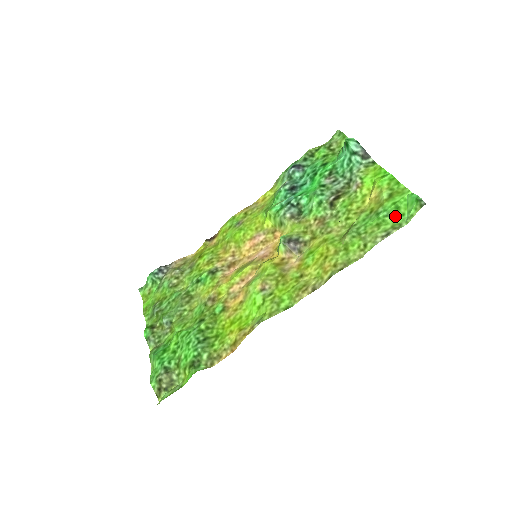
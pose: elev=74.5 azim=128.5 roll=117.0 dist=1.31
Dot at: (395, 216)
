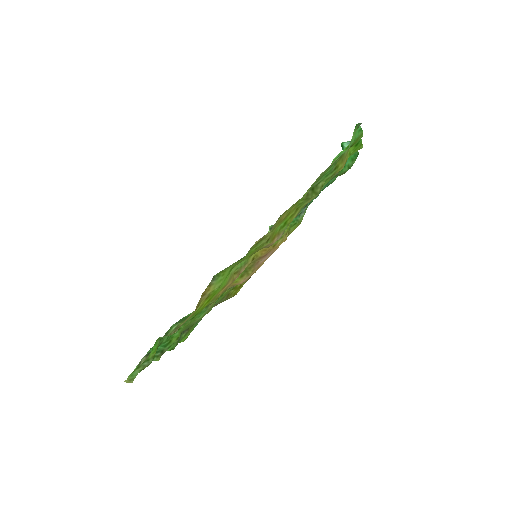
Dot at: occluded
